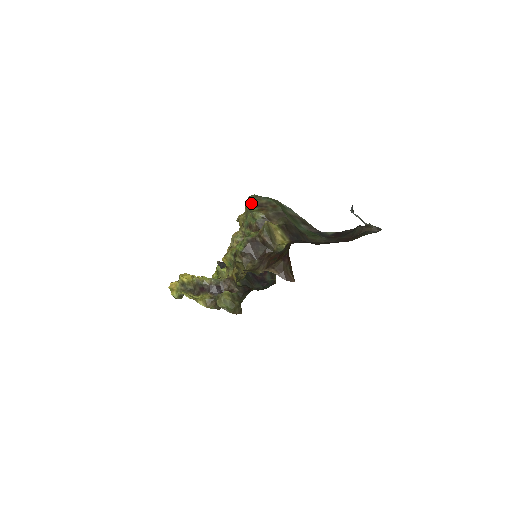
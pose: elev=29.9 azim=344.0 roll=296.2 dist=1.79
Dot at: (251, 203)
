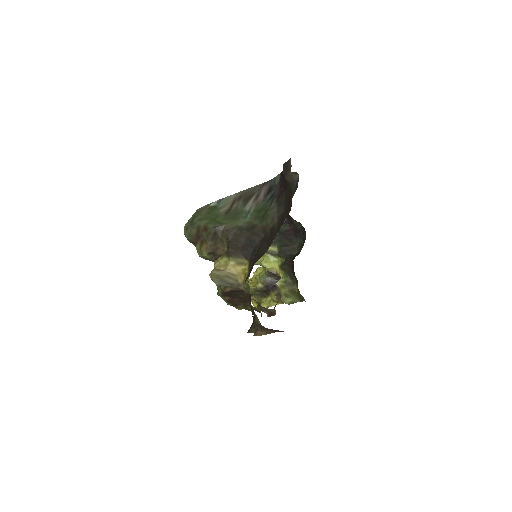
Dot at: (191, 242)
